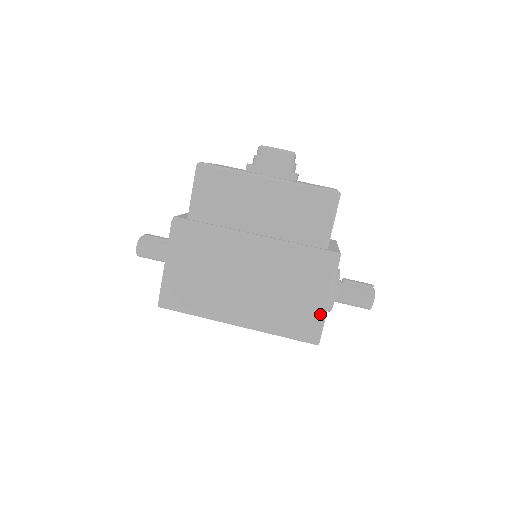
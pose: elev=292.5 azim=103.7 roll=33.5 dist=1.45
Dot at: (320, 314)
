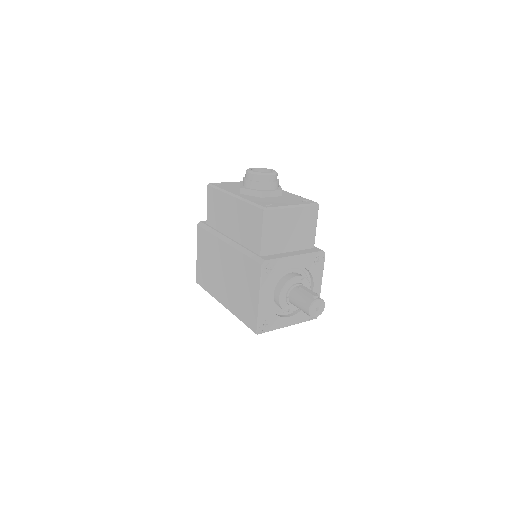
Dot at: (256, 309)
